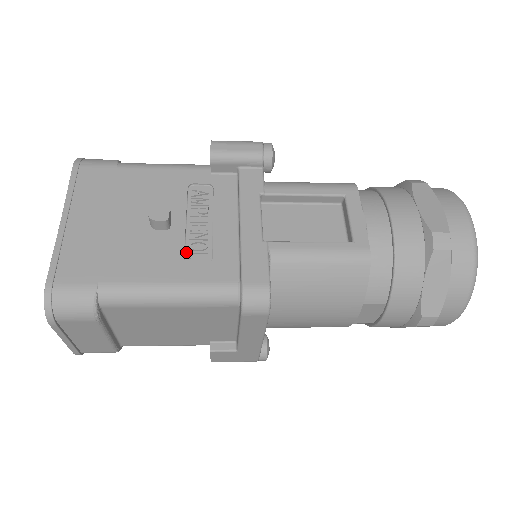
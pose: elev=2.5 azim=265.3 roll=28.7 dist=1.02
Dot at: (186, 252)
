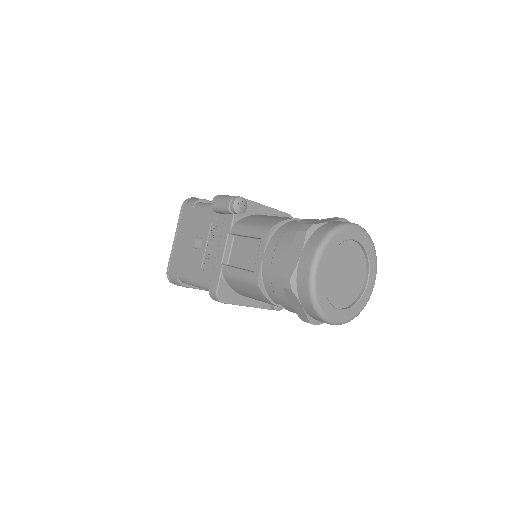
Dot at: (203, 263)
